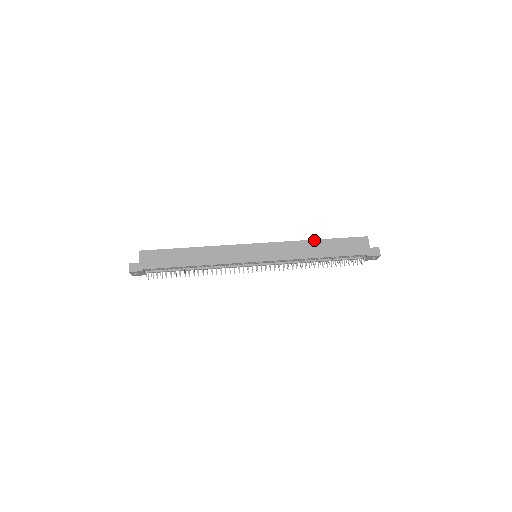
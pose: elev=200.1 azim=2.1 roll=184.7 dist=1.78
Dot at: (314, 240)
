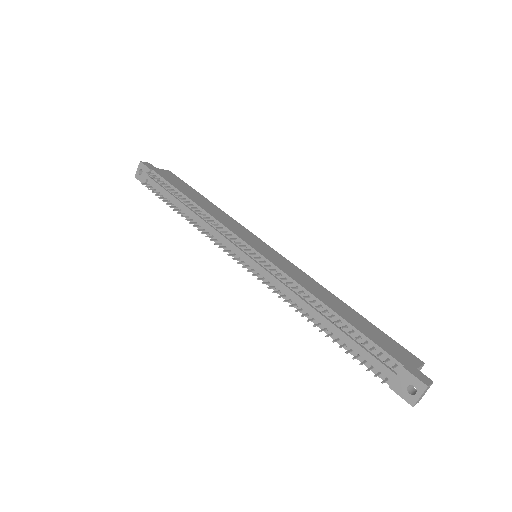
Dot at: (341, 300)
